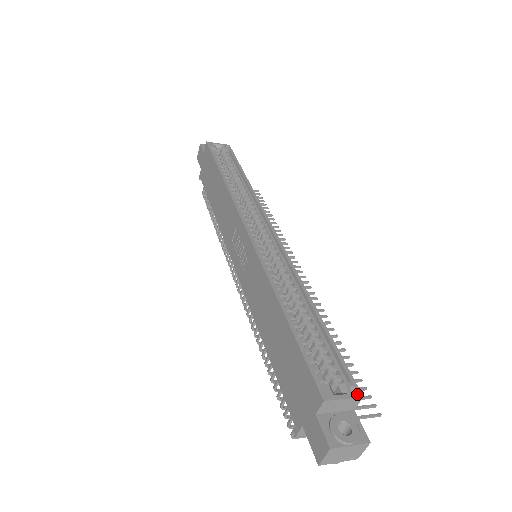
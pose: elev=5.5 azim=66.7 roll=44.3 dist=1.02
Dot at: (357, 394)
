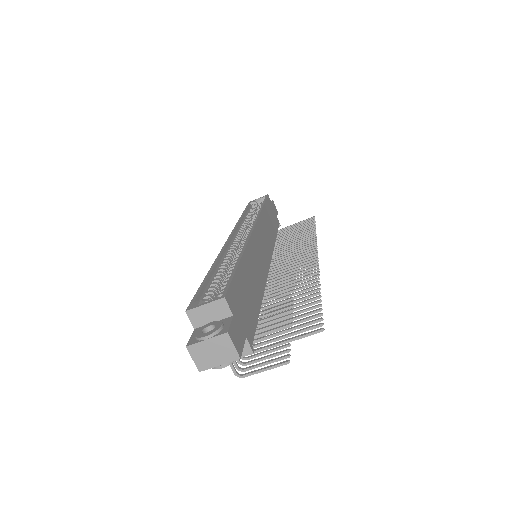
Dot at: (220, 297)
